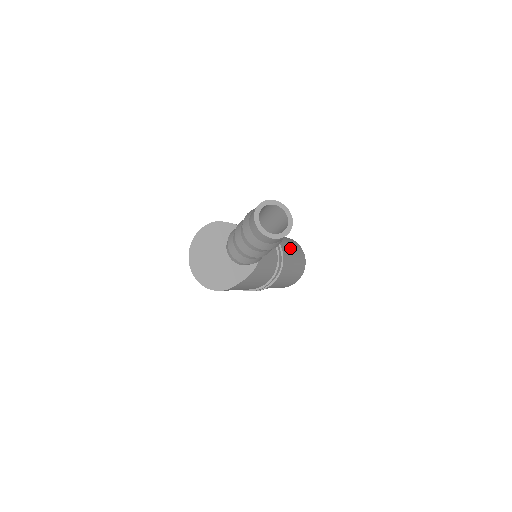
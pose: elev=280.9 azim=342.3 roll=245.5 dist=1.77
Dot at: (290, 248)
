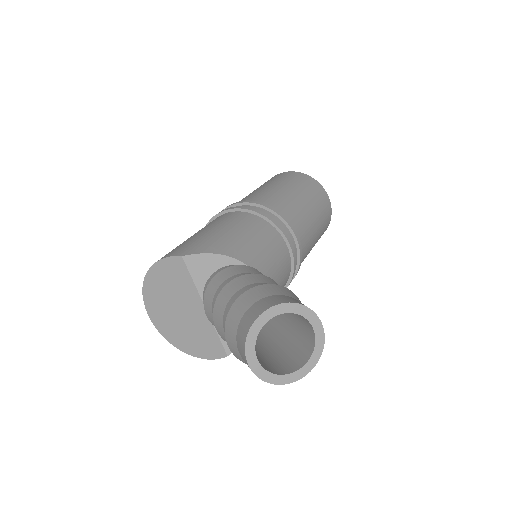
Dot at: (309, 216)
